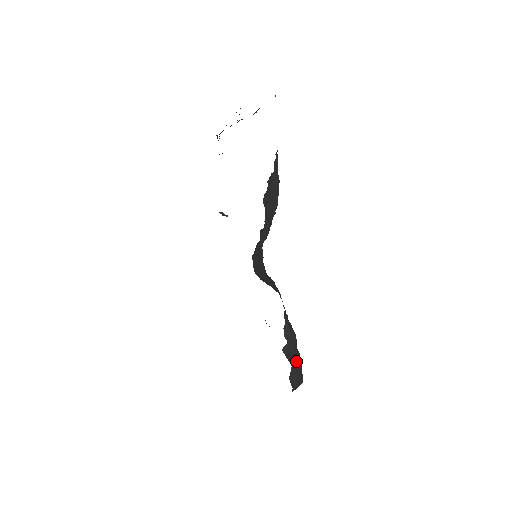
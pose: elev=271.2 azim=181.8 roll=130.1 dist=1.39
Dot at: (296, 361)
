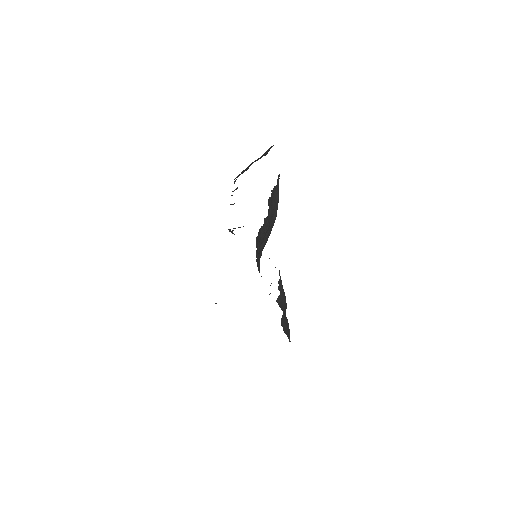
Dot at: (286, 317)
